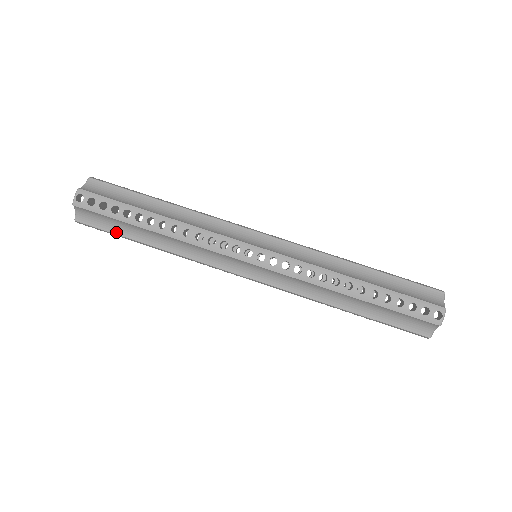
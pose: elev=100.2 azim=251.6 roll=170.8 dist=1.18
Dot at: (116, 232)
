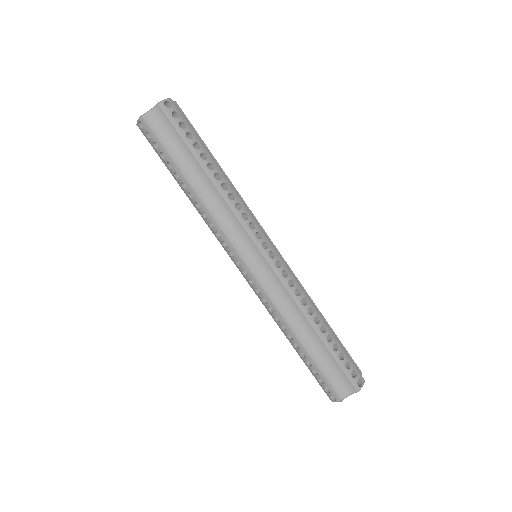
Dot at: occluded
